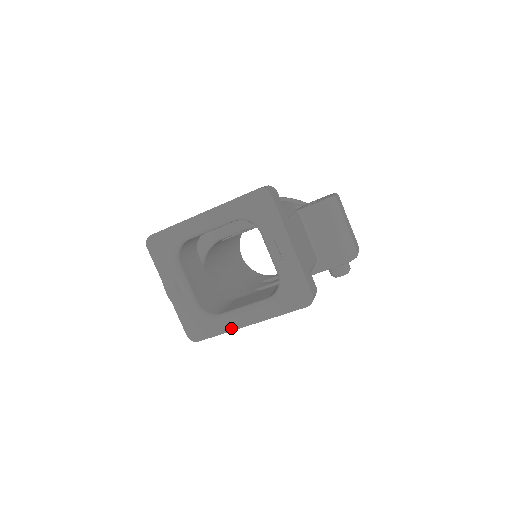
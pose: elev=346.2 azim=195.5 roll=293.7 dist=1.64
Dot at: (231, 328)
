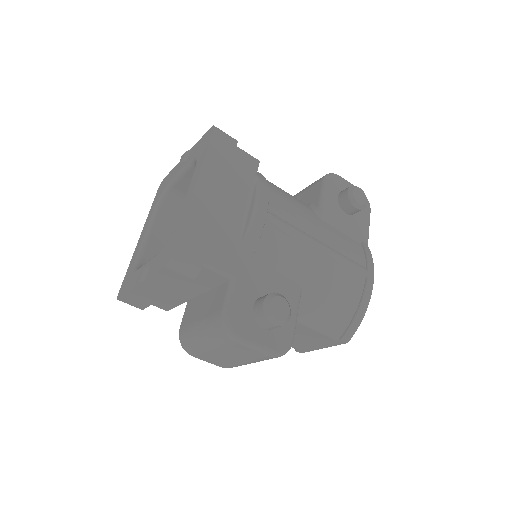
Dot at: (187, 208)
